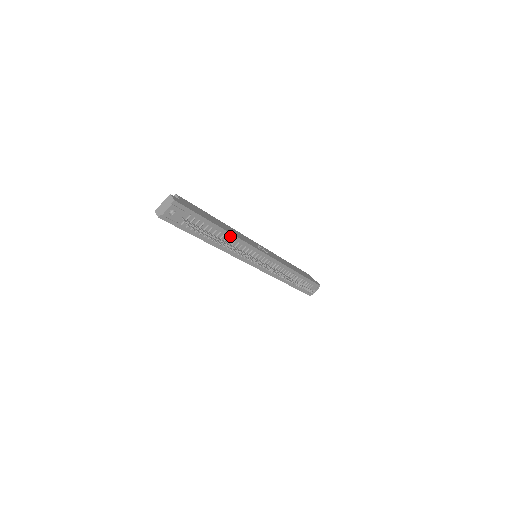
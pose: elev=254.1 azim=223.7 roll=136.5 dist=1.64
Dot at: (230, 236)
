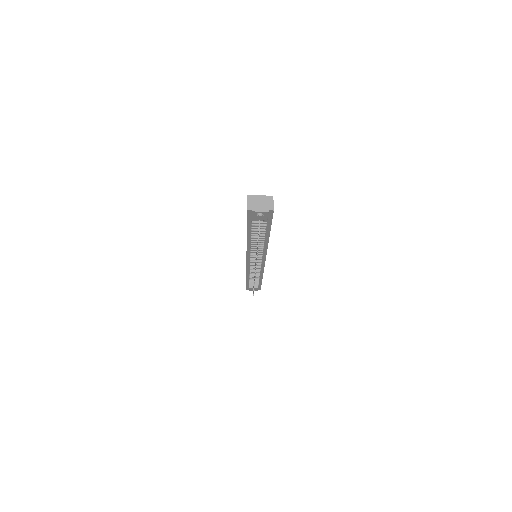
Dot at: (265, 244)
